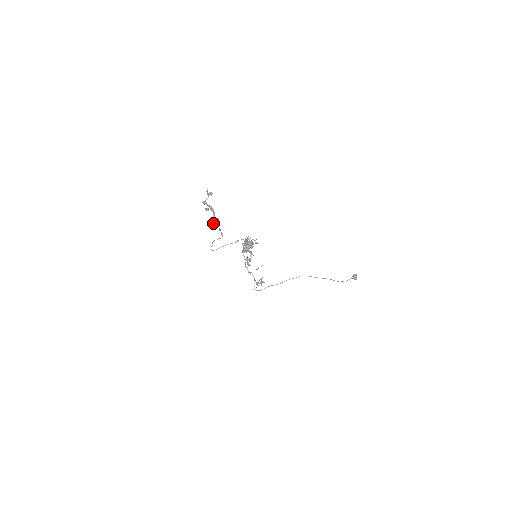
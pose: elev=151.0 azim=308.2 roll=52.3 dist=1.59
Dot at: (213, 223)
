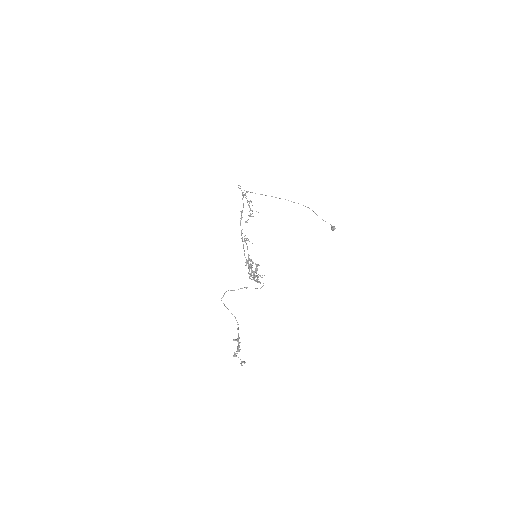
Dot at: occluded
